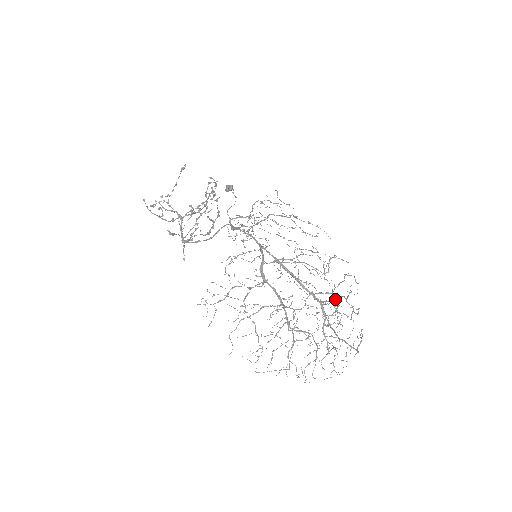
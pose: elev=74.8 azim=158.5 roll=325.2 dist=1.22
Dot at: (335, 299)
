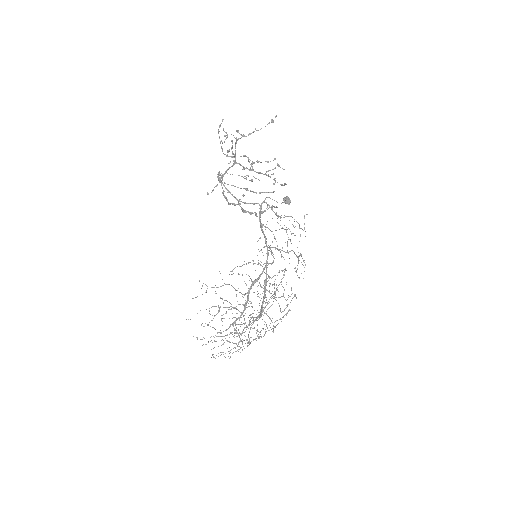
Dot at: occluded
